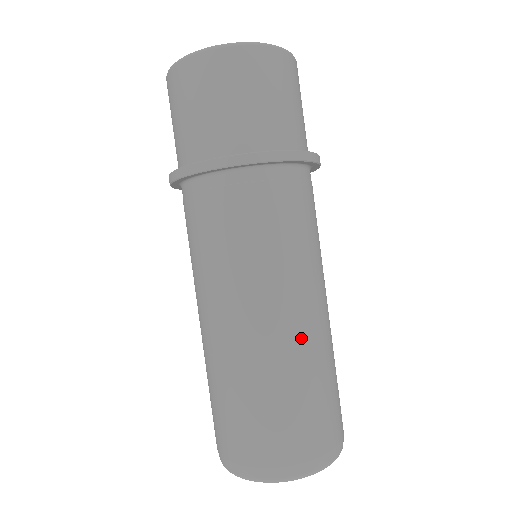
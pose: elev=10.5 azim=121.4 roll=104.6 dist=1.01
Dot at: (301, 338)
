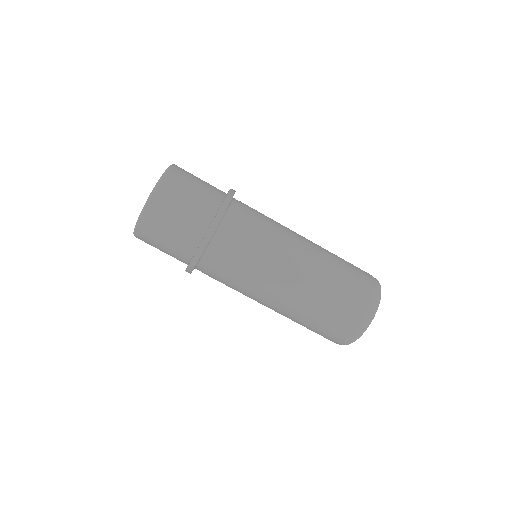
Dot at: (309, 273)
